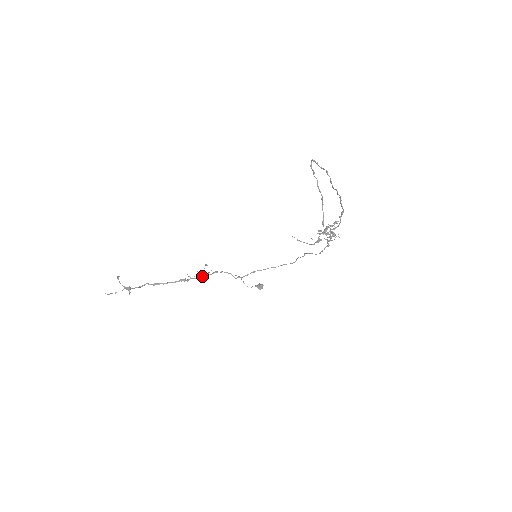
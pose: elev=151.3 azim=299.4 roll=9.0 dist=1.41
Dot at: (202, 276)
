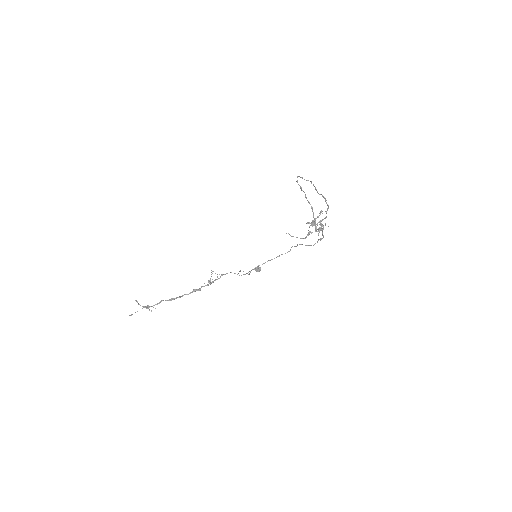
Dot at: (211, 282)
